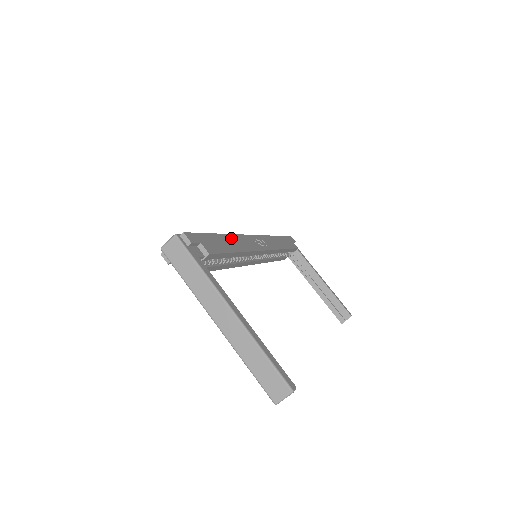
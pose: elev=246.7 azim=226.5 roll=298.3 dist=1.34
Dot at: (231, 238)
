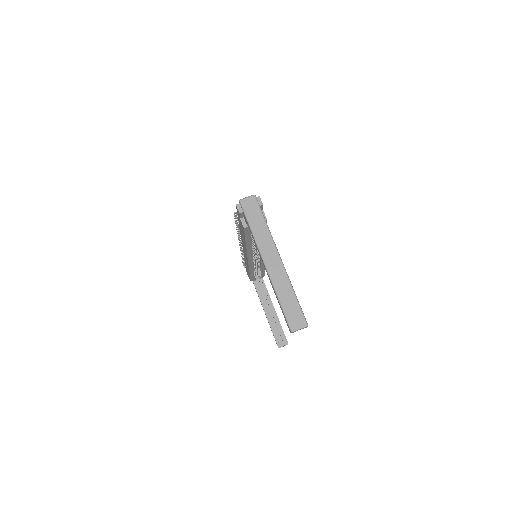
Dot at: occluded
